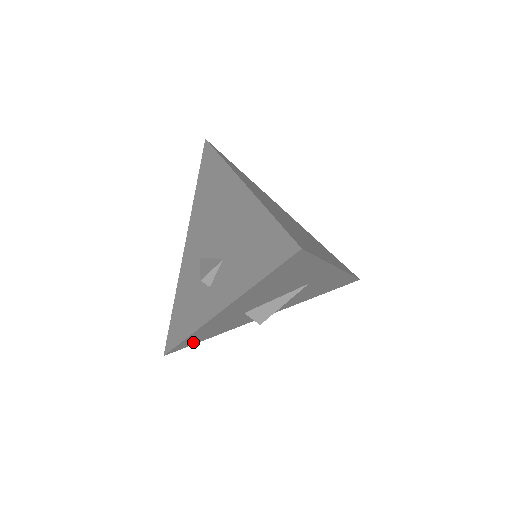
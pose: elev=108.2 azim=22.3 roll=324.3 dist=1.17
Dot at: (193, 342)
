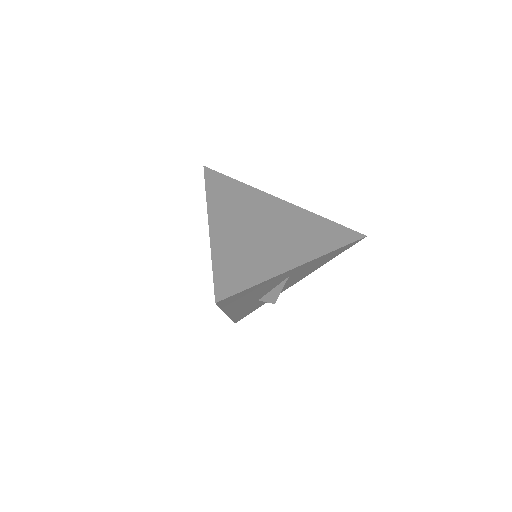
Dot at: (247, 314)
